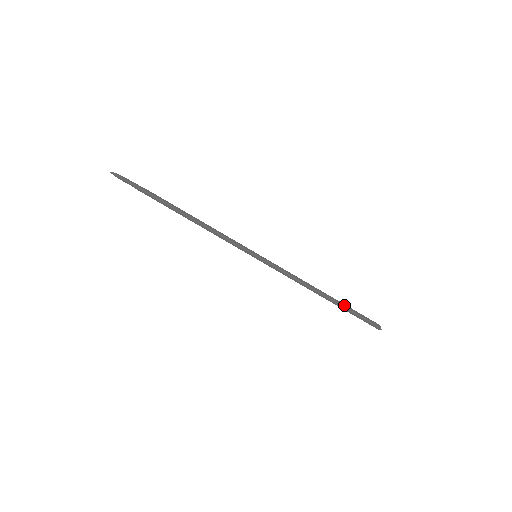
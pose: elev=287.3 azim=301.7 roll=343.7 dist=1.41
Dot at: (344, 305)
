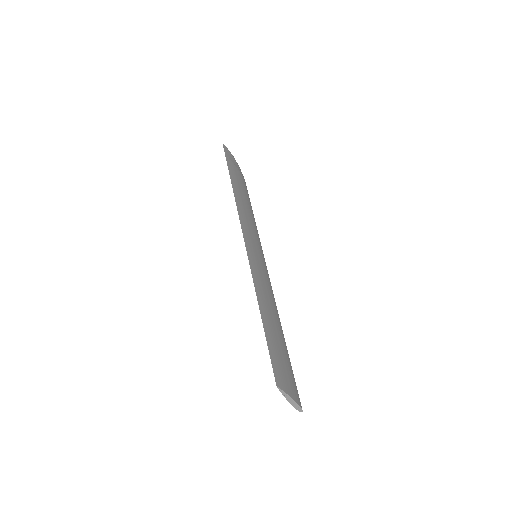
Dot at: (276, 344)
